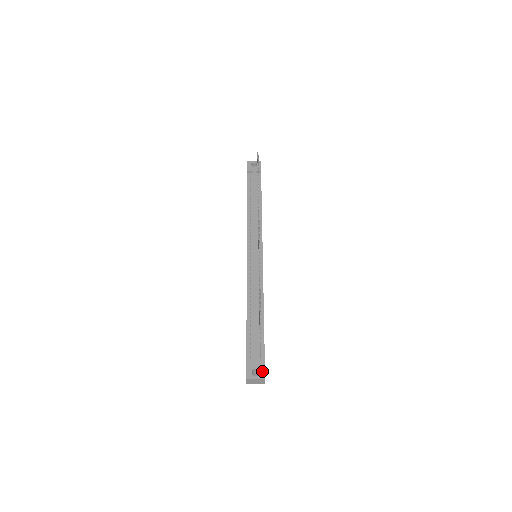
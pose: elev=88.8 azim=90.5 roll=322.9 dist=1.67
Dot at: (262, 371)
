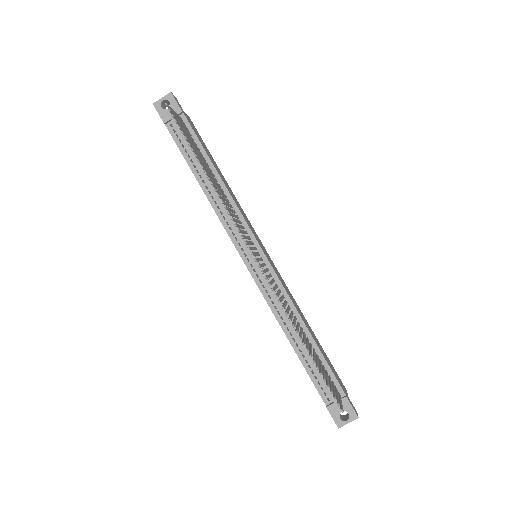
Dot at: (350, 411)
